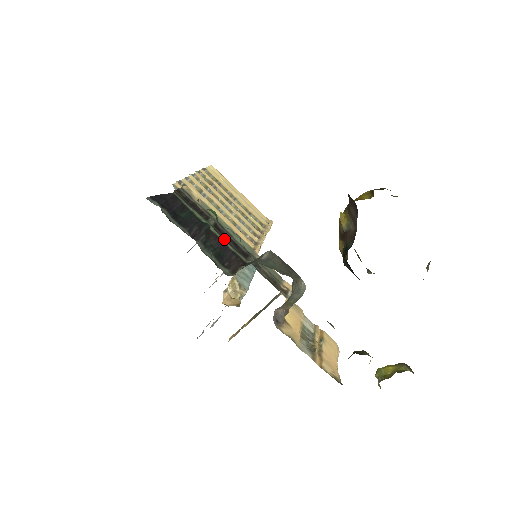
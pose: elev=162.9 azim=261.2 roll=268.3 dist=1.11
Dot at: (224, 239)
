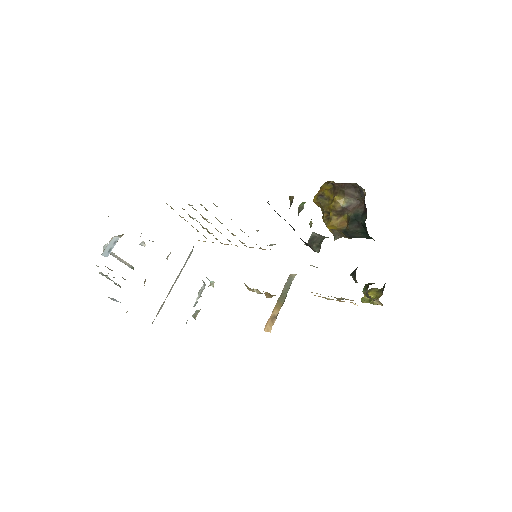
Dot at: occluded
